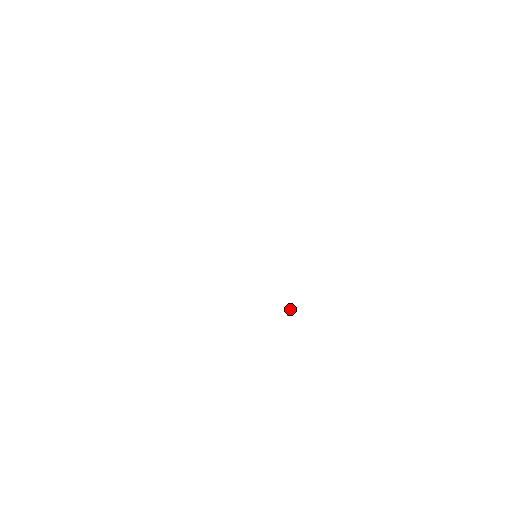
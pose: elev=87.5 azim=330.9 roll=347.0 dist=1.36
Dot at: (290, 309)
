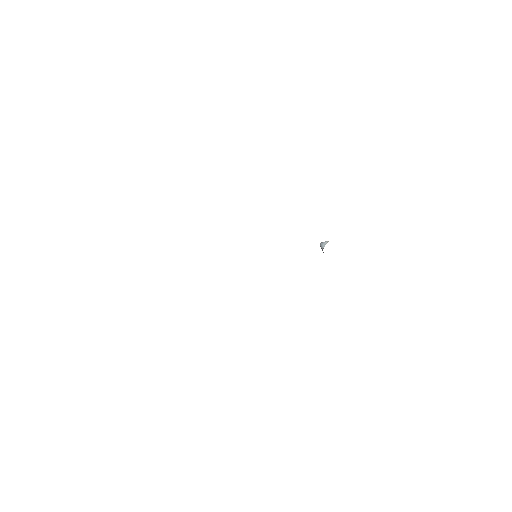
Dot at: (321, 248)
